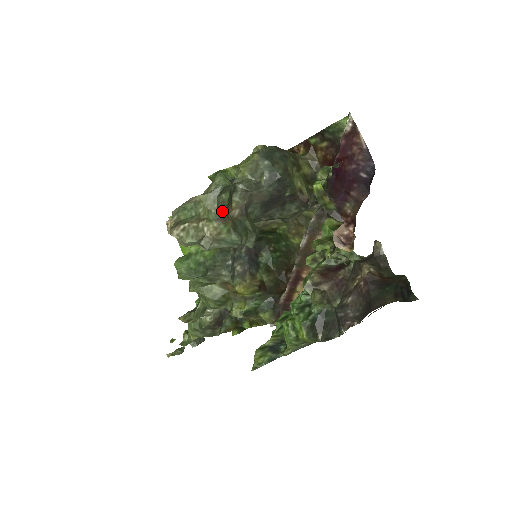
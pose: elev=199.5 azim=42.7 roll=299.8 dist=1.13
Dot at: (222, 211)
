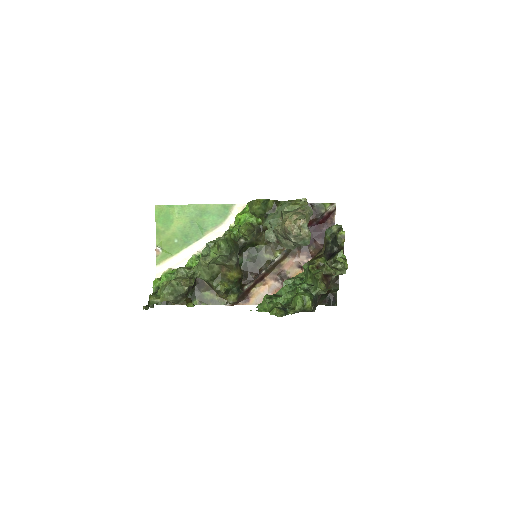
Dot at: occluded
